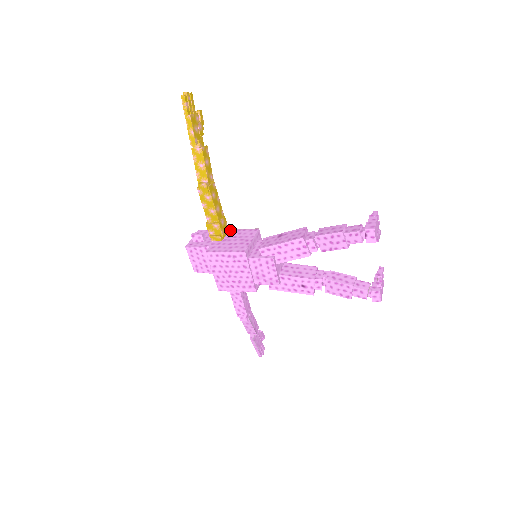
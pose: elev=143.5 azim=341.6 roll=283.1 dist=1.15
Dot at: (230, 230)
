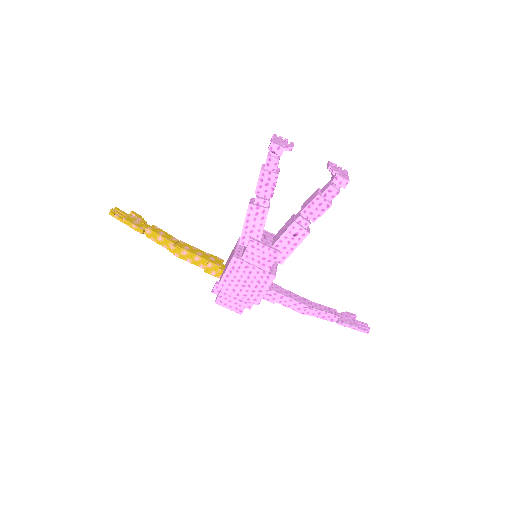
Dot at: (227, 260)
